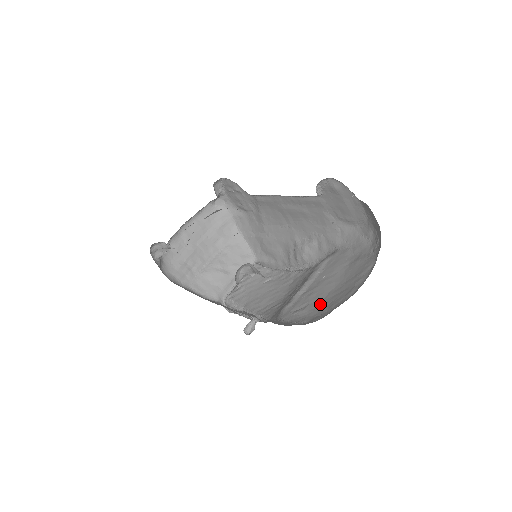
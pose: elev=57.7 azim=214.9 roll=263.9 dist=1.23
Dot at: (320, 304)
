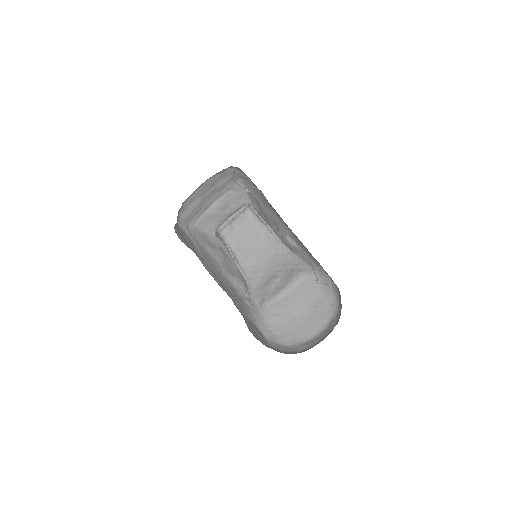
Dot at: (290, 323)
